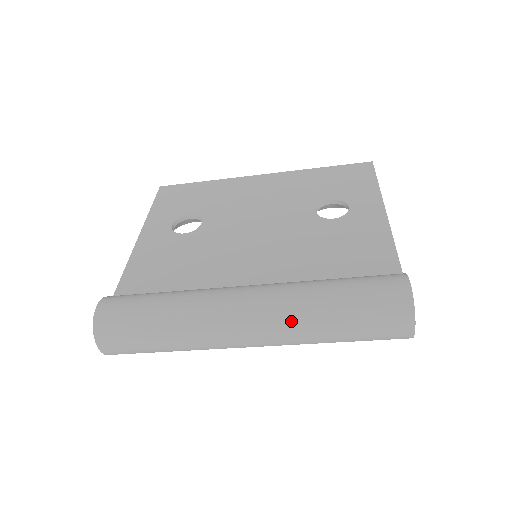
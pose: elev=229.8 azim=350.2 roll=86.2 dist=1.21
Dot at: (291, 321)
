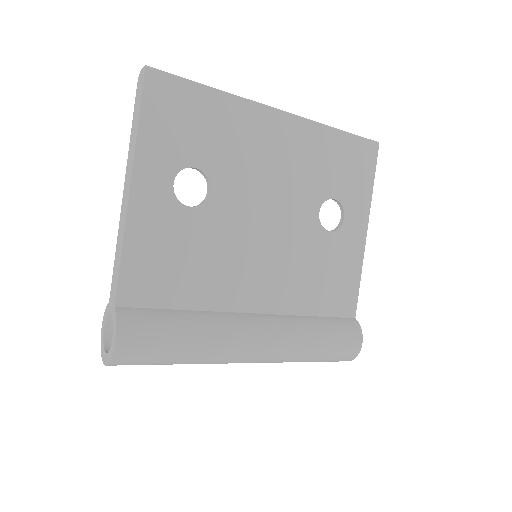
Dot at: (282, 361)
